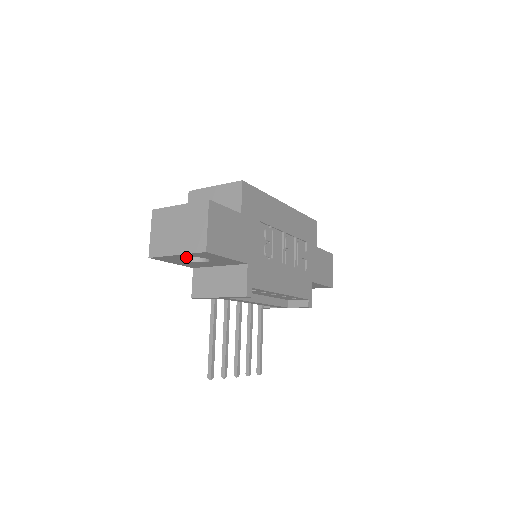
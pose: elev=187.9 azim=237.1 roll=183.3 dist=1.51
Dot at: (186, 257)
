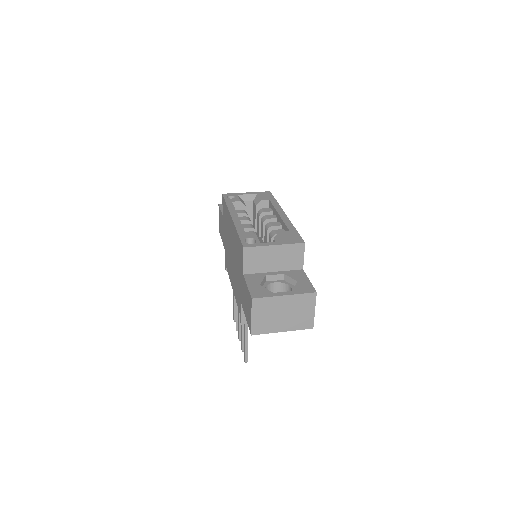
Dot at: occluded
